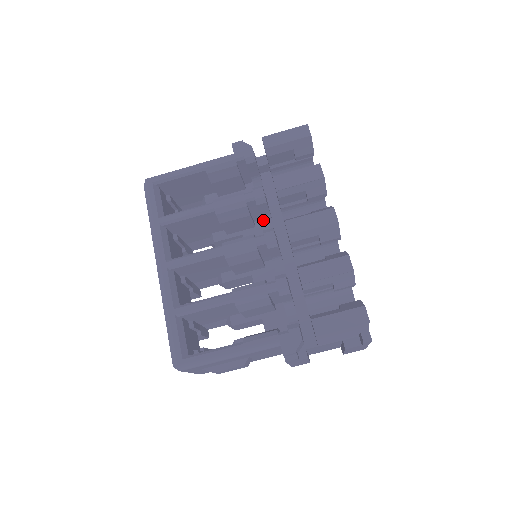
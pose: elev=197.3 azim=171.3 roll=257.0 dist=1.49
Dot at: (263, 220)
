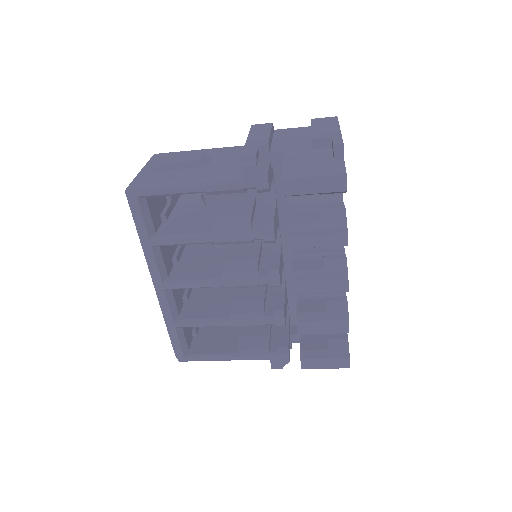
Dot at: occluded
